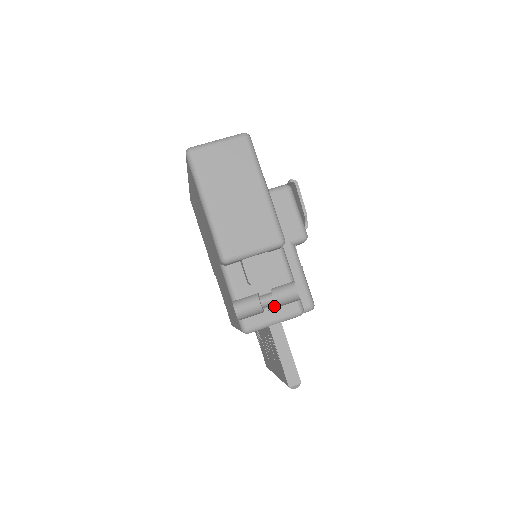
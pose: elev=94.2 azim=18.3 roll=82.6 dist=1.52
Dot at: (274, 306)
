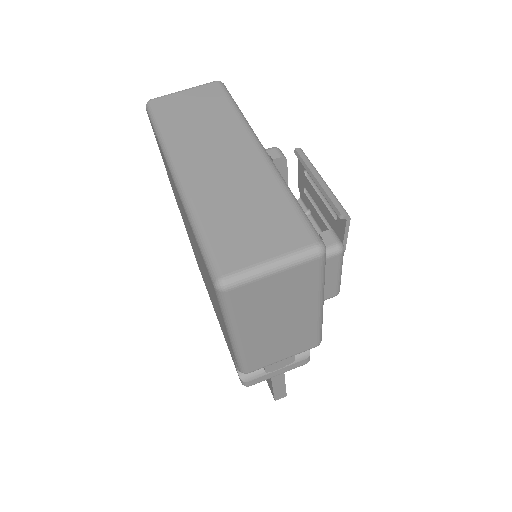
Dot at: (282, 367)
